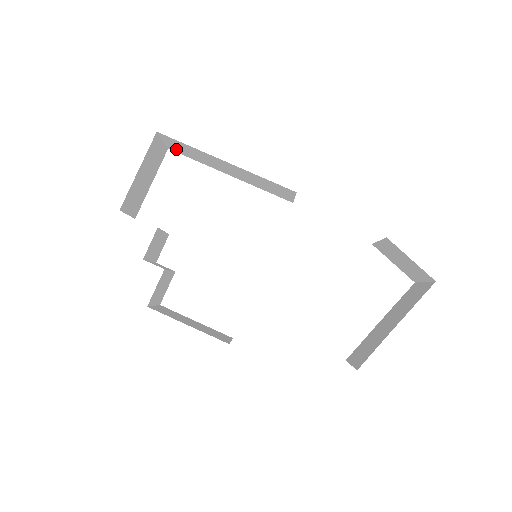
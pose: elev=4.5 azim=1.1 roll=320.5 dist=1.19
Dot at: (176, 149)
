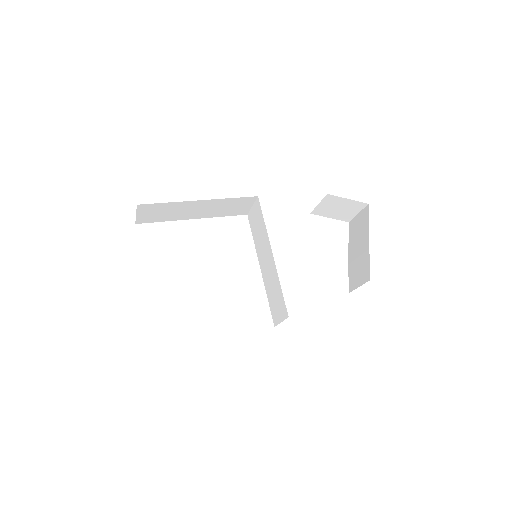
Dot at: (146, 218)
